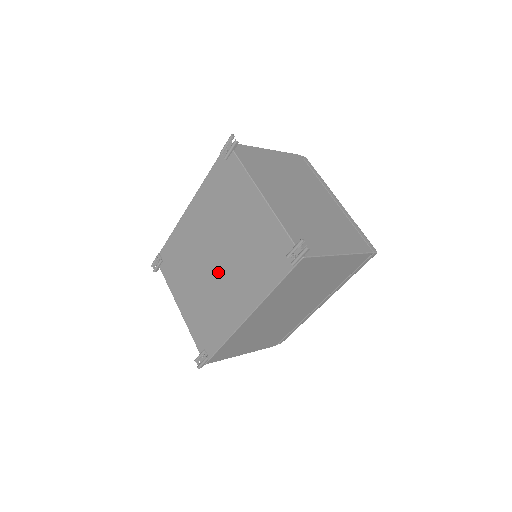
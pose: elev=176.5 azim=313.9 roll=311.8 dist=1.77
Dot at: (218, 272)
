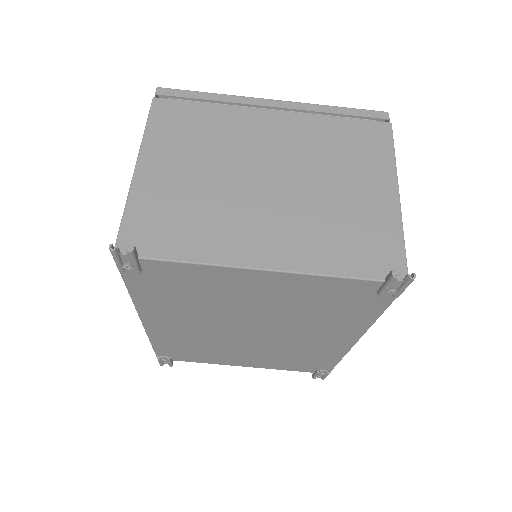
Dot at: (269, 337)
